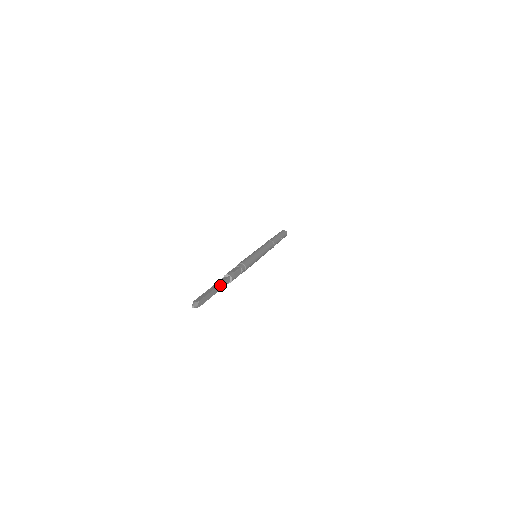
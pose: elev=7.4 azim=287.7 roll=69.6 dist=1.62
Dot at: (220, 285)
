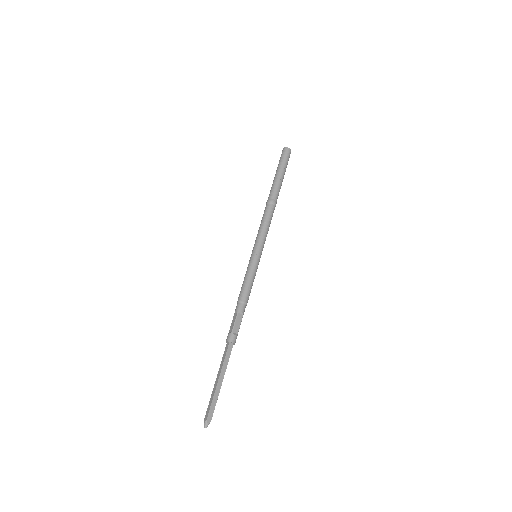
Dot at: (223, 368)
